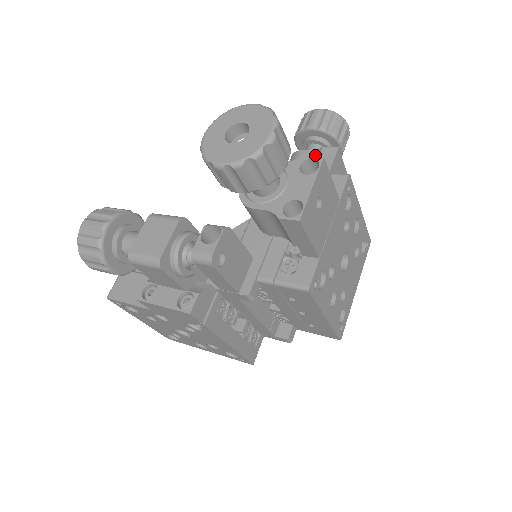
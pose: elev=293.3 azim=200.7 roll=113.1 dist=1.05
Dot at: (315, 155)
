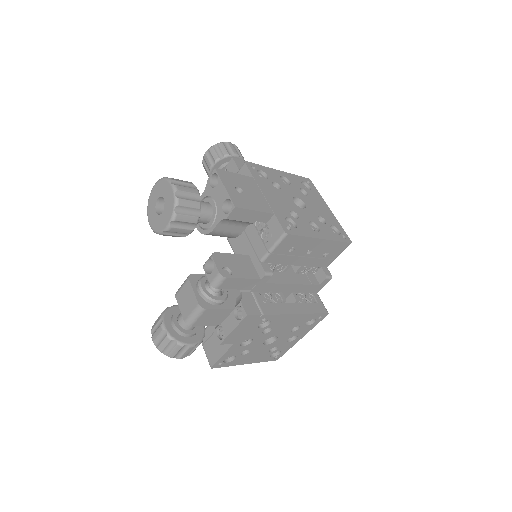
Dot at: occluded
